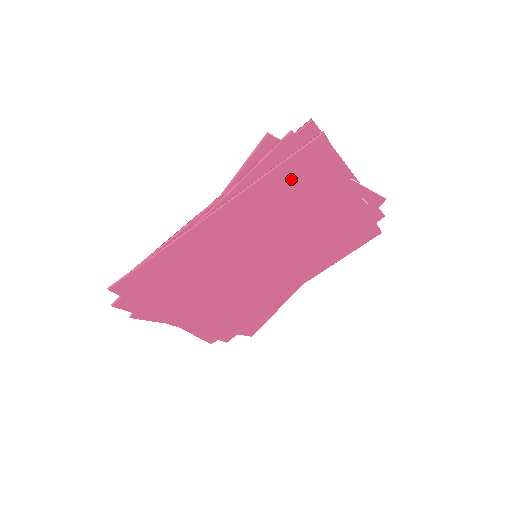
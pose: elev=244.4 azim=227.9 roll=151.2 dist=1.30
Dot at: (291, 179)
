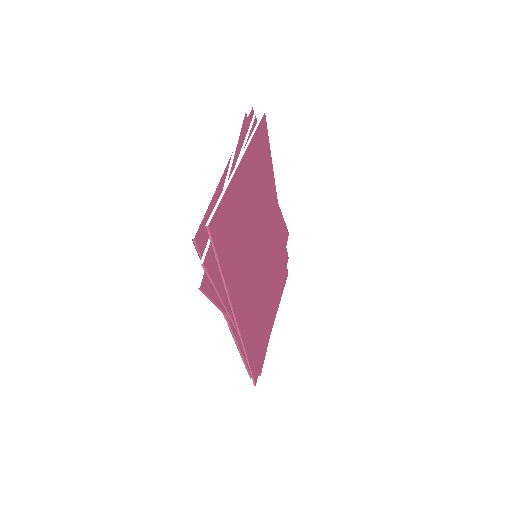
Dot at: (228, 248)
